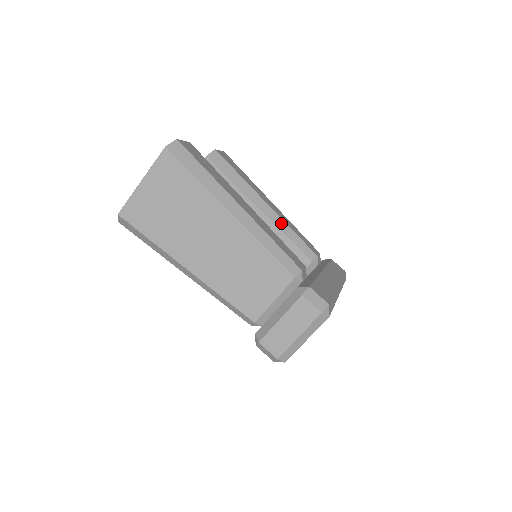
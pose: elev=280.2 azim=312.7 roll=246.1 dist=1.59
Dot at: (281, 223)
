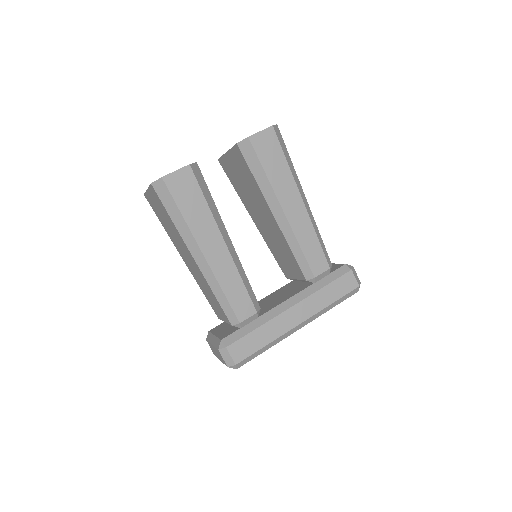
Dot at: (291, 236)
